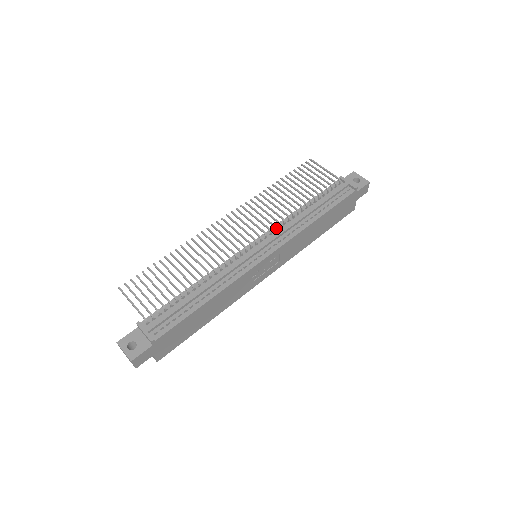
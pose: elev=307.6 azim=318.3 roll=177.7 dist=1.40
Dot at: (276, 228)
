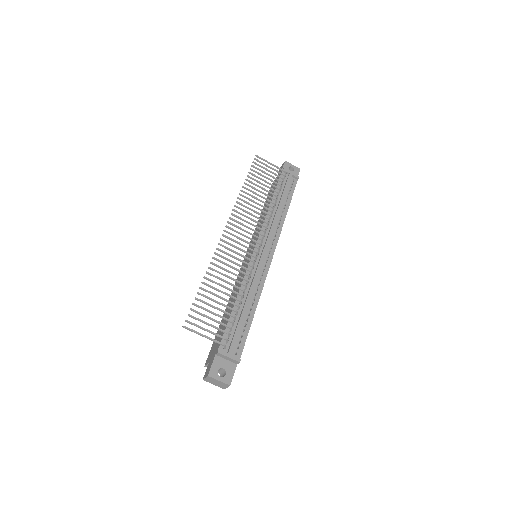
Dot at: (265, 228)
